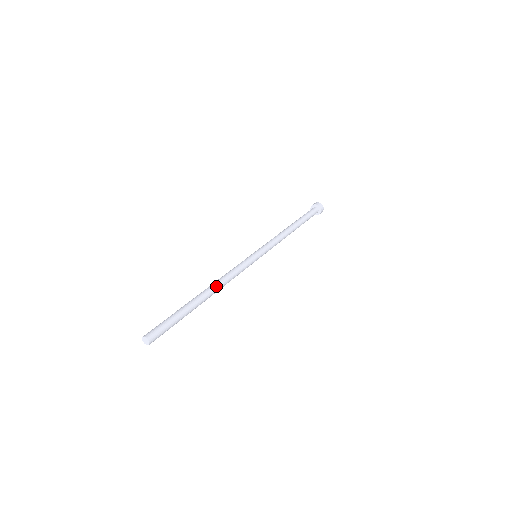
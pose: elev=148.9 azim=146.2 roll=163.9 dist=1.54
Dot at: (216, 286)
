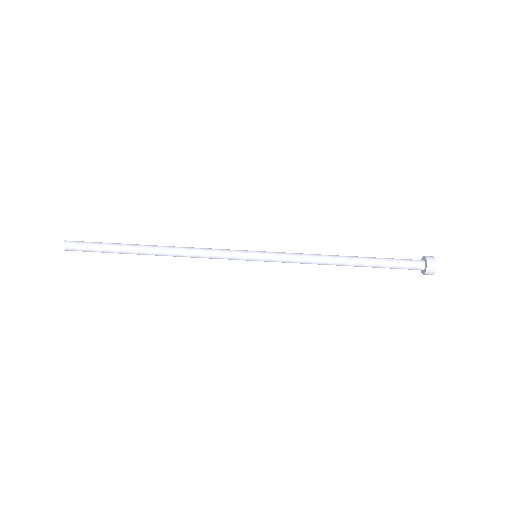
Dot at: (169, 253)
